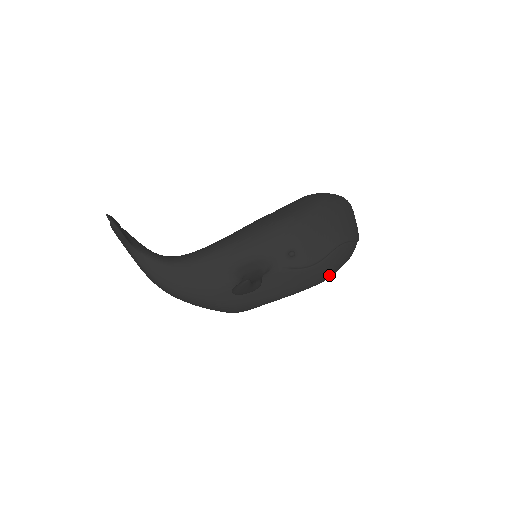
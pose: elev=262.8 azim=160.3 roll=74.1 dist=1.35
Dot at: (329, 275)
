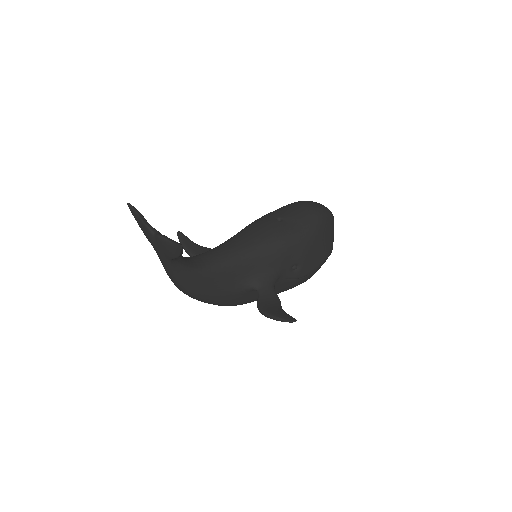
Dot at: occluded
